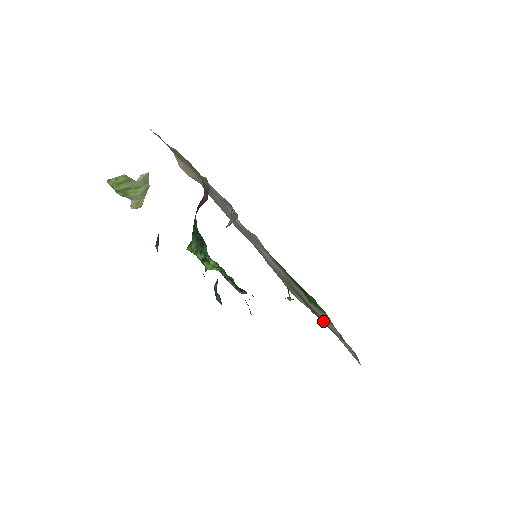
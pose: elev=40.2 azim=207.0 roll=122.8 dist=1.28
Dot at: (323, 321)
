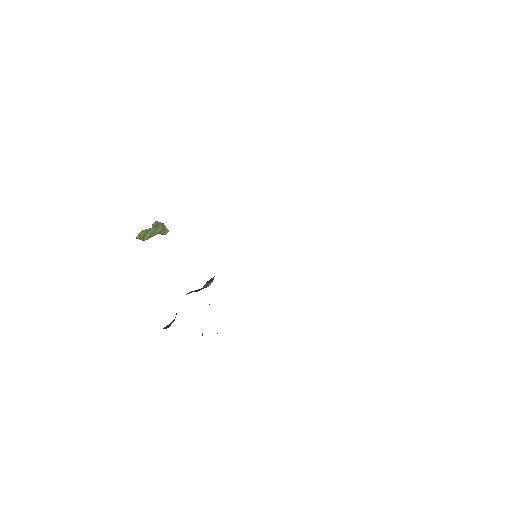
Dot at: occluded
